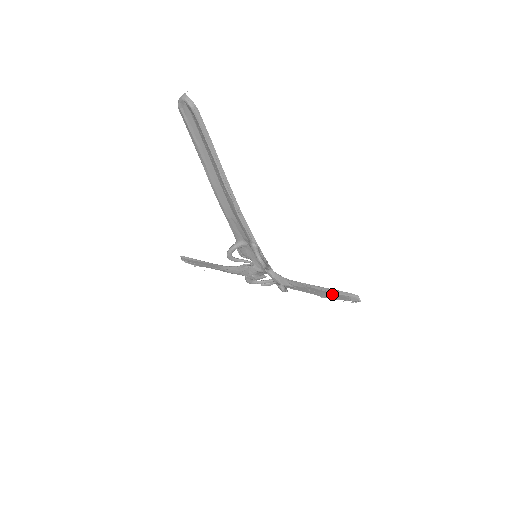
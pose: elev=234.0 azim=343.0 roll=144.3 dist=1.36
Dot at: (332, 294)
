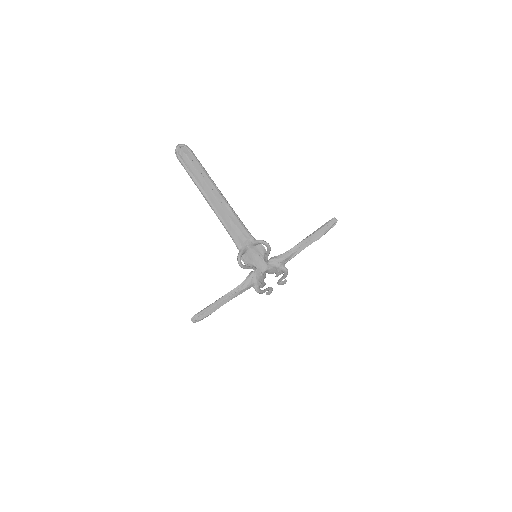
Dot at: (320, 231)
